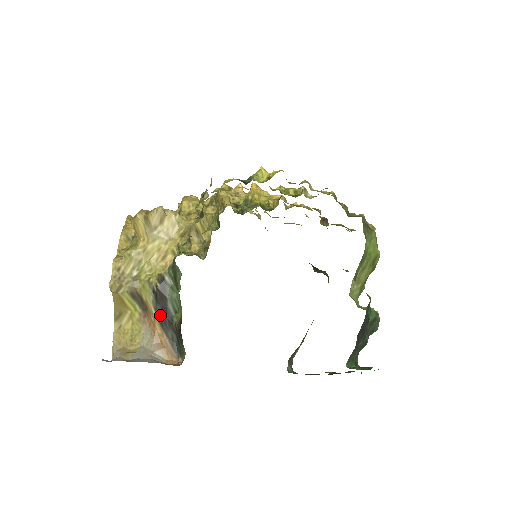
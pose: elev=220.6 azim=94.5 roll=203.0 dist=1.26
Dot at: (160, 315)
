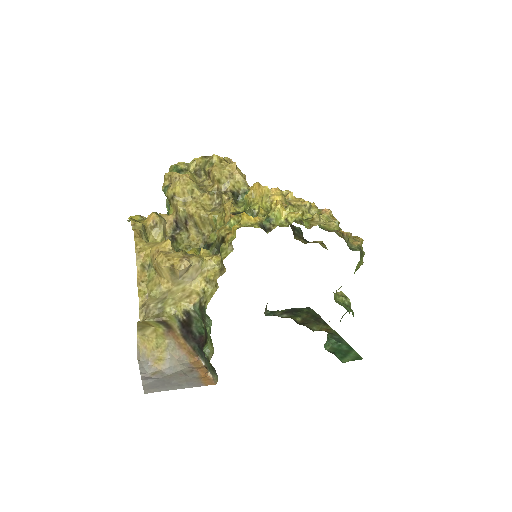
Dot at: (185, 334)
